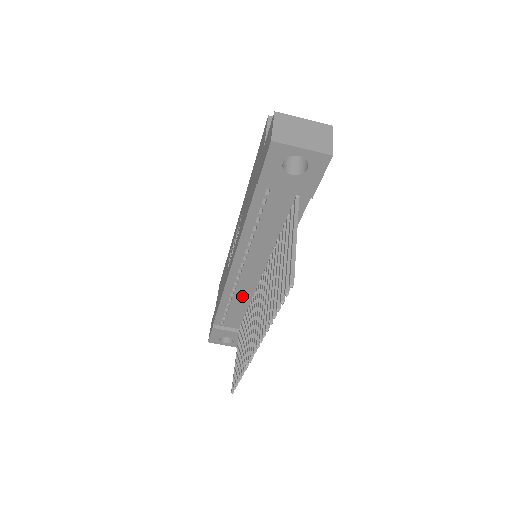
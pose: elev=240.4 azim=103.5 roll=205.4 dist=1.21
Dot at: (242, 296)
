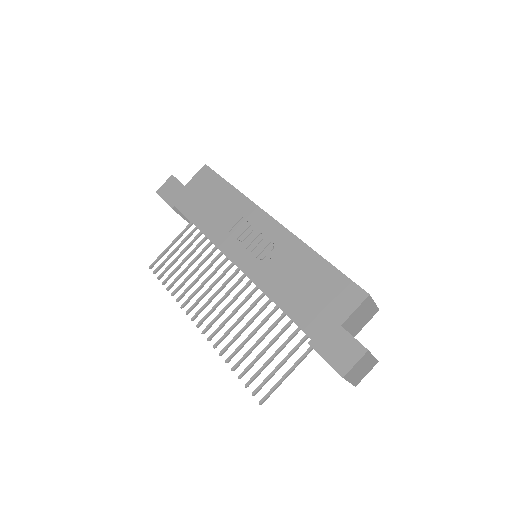
Dot at: occluded
